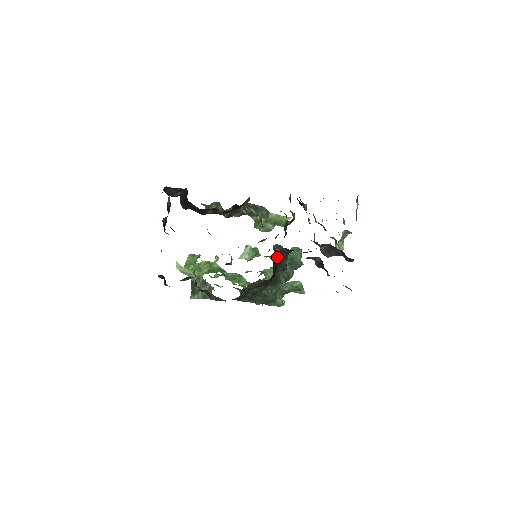
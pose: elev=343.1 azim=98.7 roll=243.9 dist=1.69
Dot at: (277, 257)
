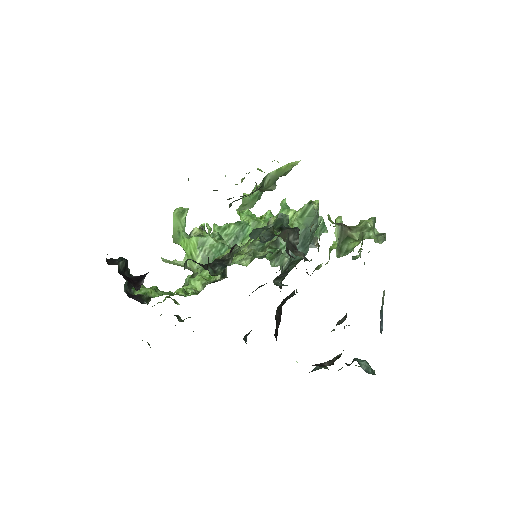
Dot at: (280, 304)
